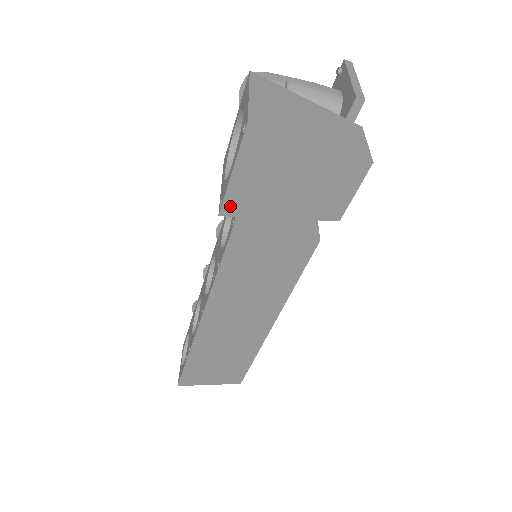
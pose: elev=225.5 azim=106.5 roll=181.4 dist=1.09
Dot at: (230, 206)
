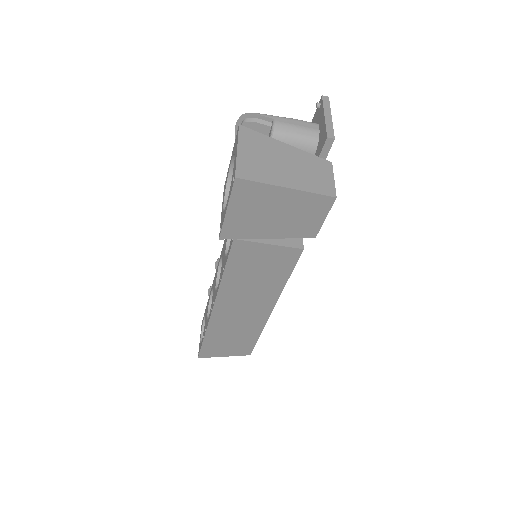
Dot at: (227, 232)
